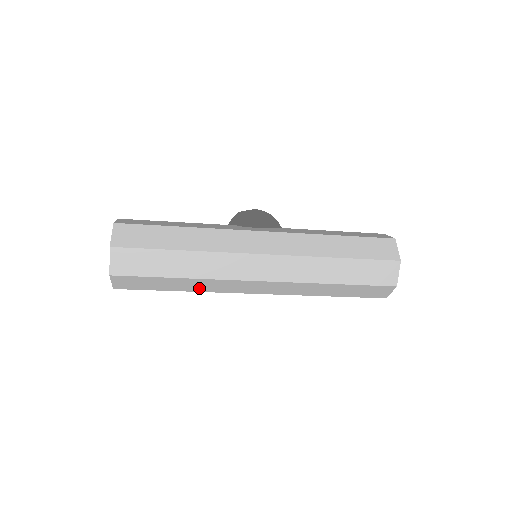
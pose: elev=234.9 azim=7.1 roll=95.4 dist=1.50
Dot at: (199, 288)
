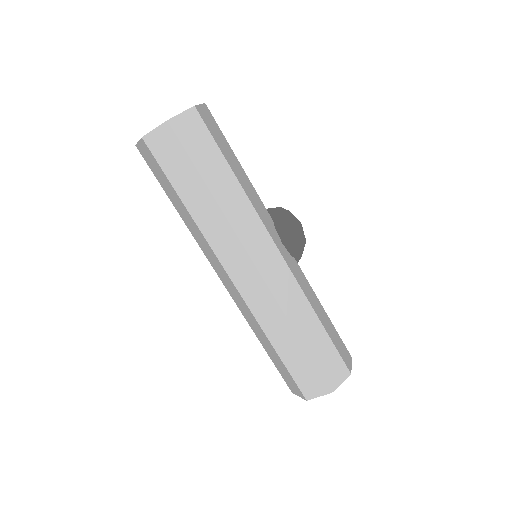
Dot at: (190, 226)
